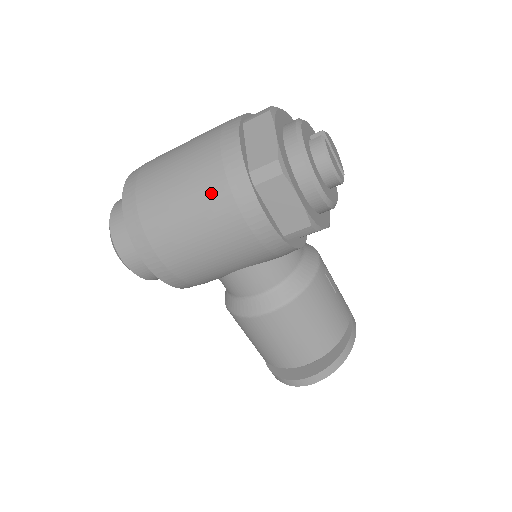
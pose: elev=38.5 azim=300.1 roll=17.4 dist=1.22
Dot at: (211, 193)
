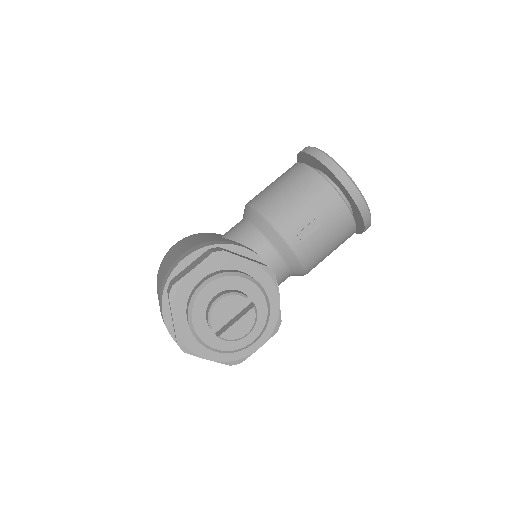
Dot at: occluded
